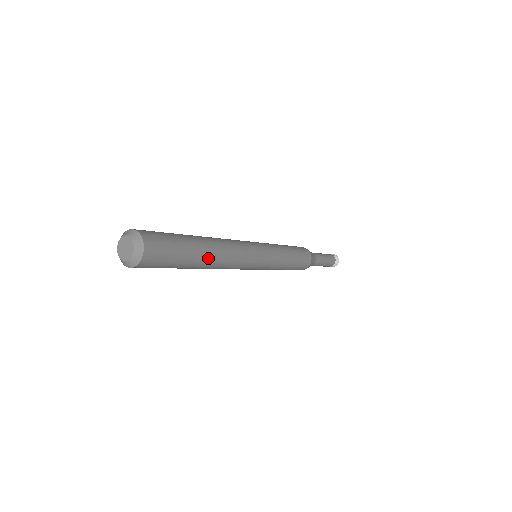
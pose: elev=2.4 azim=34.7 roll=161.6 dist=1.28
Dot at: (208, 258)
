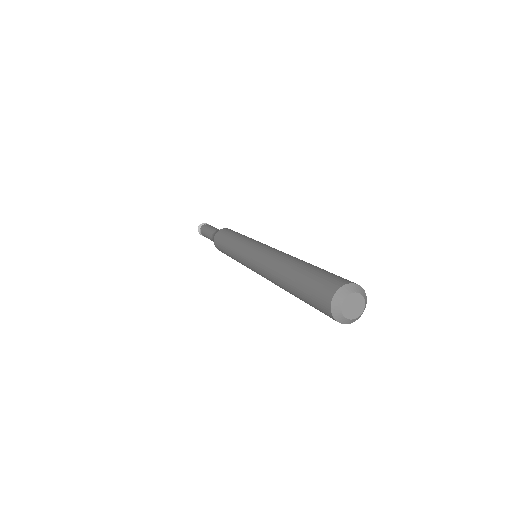
Dot at: occluded
